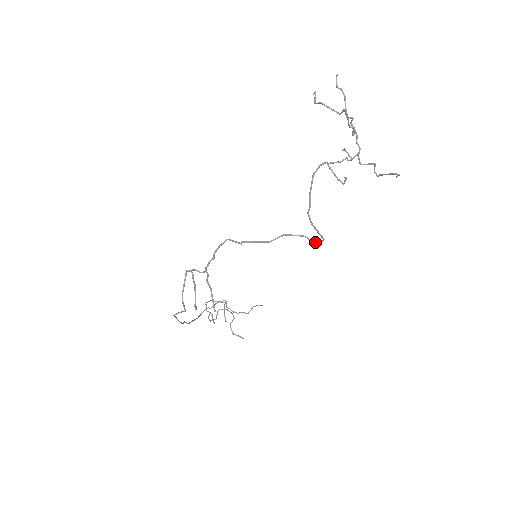
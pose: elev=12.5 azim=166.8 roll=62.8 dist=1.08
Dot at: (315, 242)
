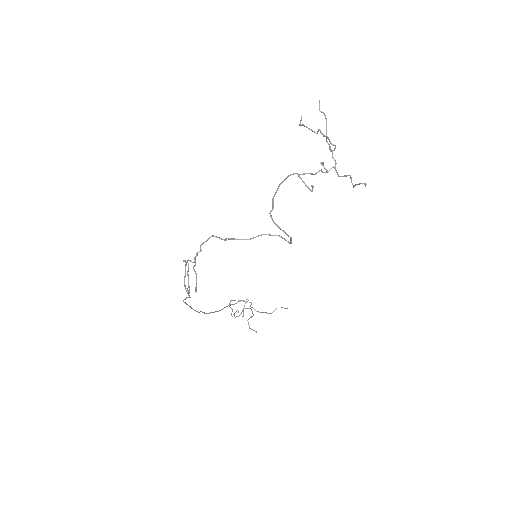
Dot at: (288, 241)
